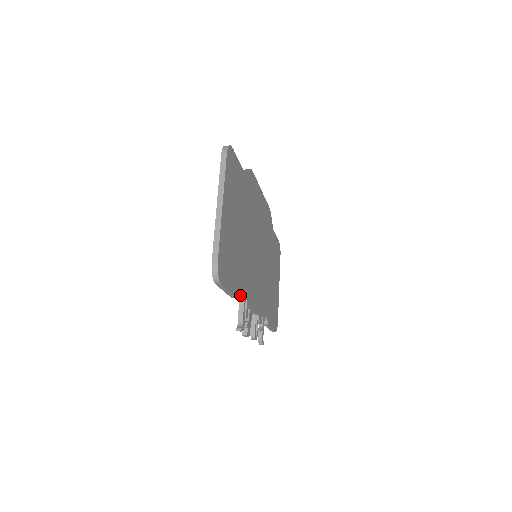
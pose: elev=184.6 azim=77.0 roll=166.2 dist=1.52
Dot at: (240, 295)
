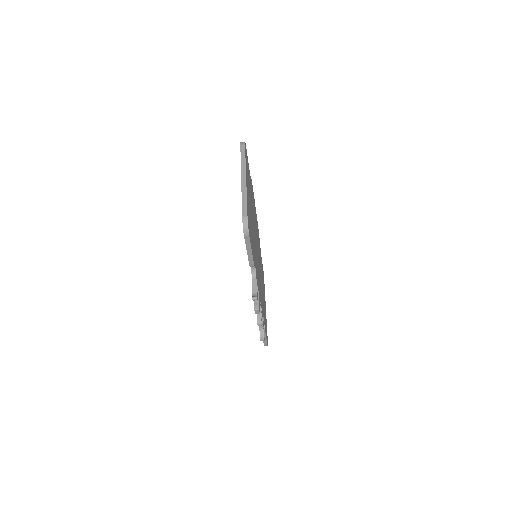
Dot at: (253, 270)
